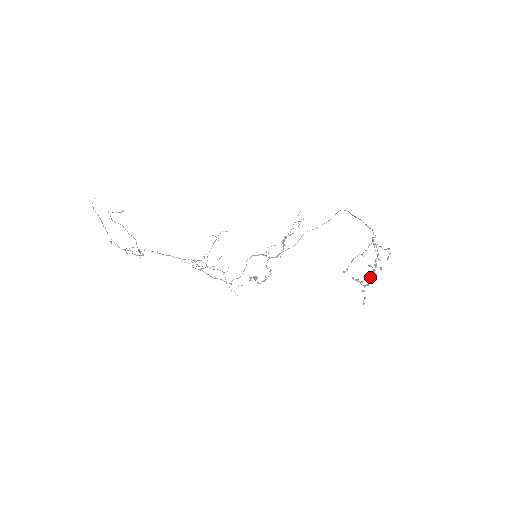
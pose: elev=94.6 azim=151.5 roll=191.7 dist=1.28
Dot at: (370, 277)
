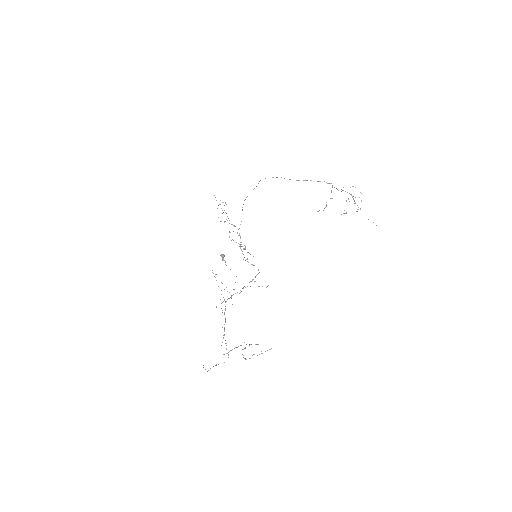
Dot at: occluded
